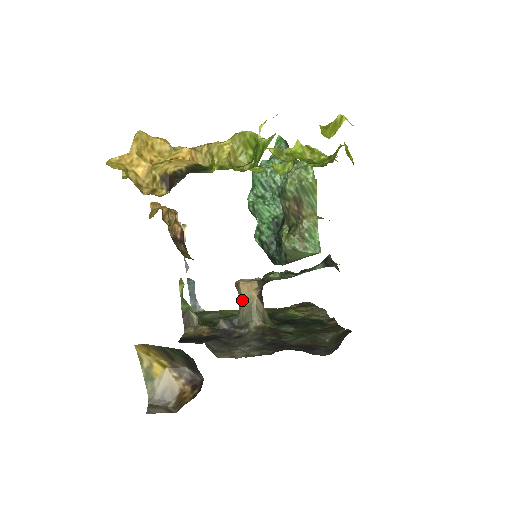
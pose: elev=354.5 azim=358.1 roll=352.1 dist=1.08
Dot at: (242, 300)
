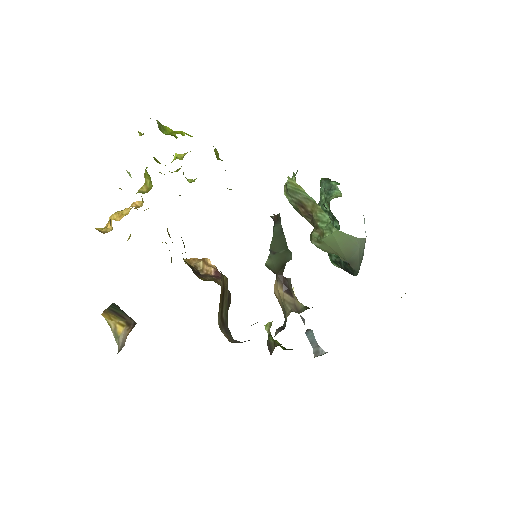
Dot at: (280, 303)
